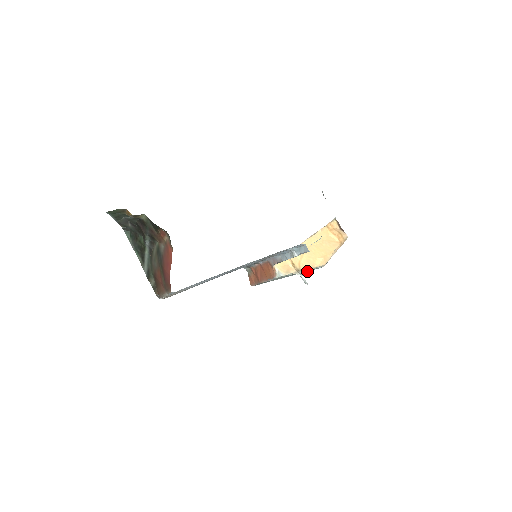
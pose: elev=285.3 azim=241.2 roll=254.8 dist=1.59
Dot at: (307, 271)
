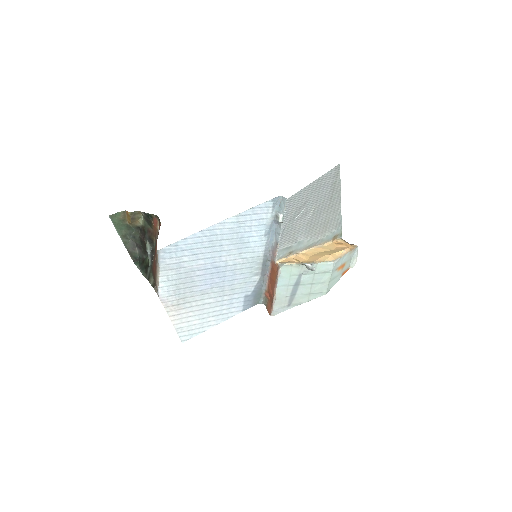
Dot at: (326, 286)
